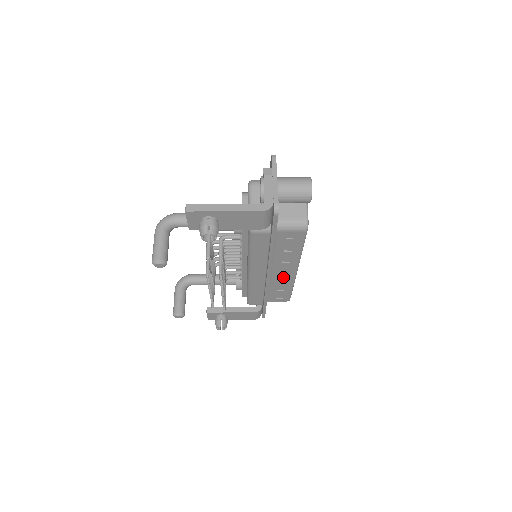
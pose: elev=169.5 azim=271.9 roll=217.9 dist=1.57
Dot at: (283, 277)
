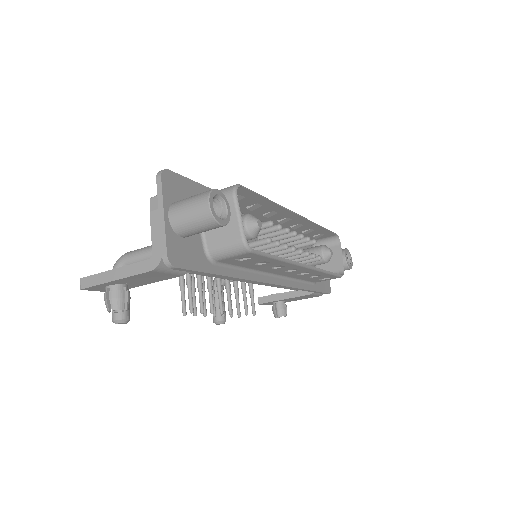
Dot at: (298, 272)
